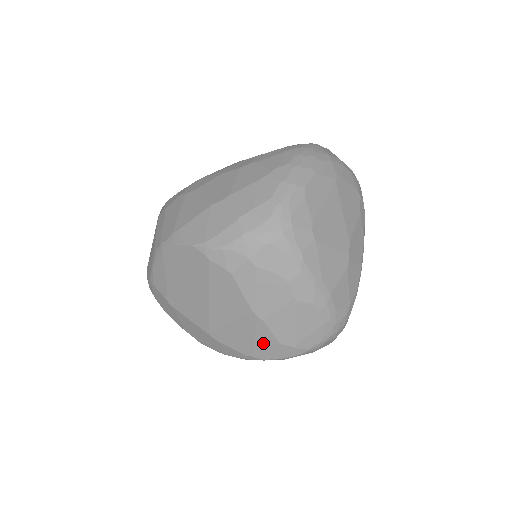
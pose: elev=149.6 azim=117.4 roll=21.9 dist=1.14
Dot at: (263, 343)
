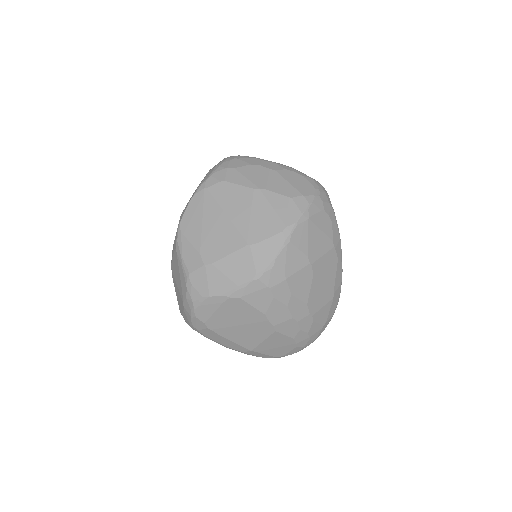
Dot at: (281, 207)
